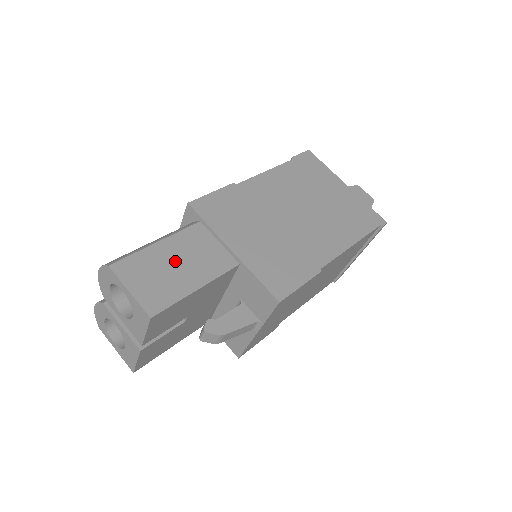
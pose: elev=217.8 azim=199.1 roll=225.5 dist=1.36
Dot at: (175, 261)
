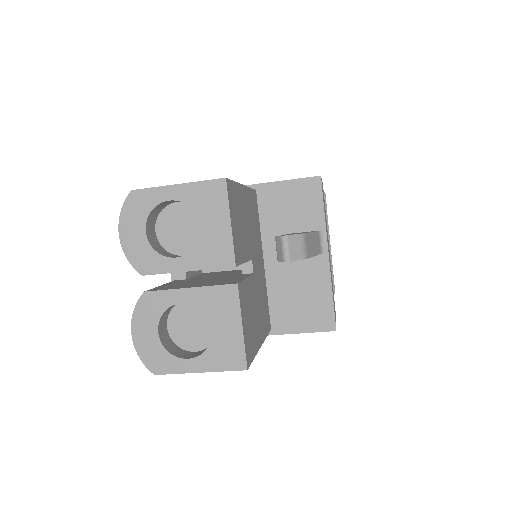
Dot at: occluded
